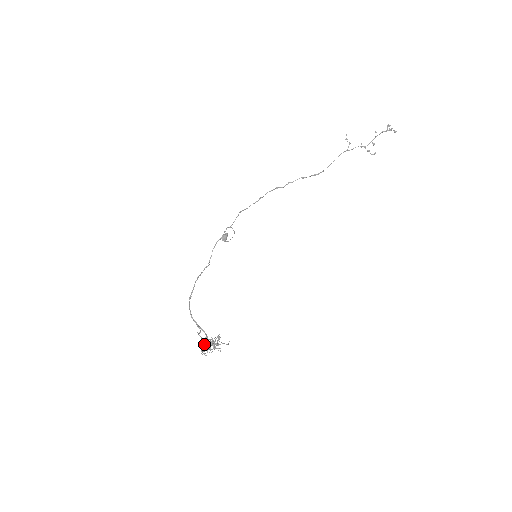
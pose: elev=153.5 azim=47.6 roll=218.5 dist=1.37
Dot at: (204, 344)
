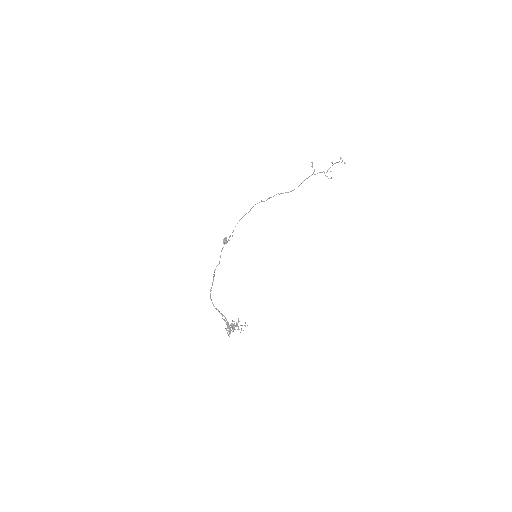
Dot at: (229, 327)
